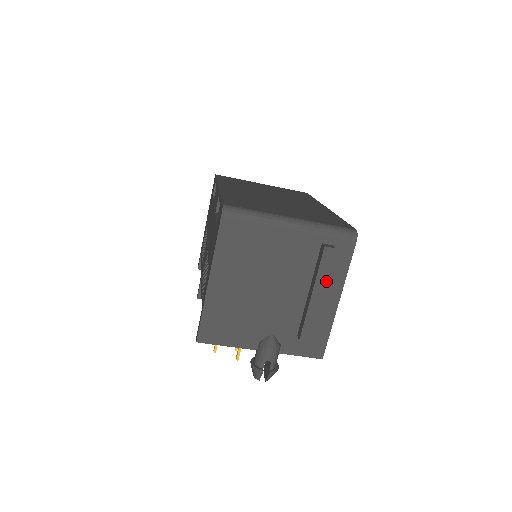
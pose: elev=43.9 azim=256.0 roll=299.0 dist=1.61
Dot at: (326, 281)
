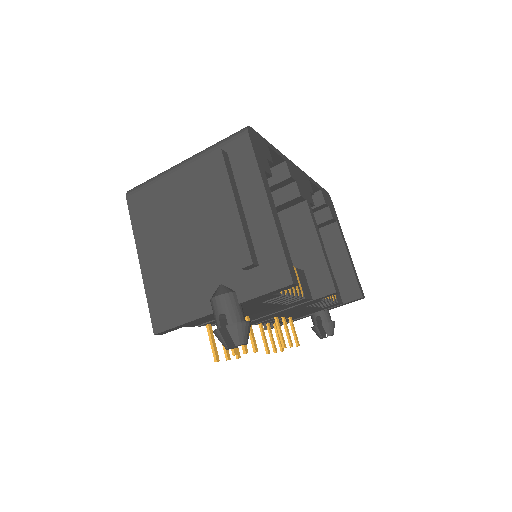
Dot at: (242, 191)
